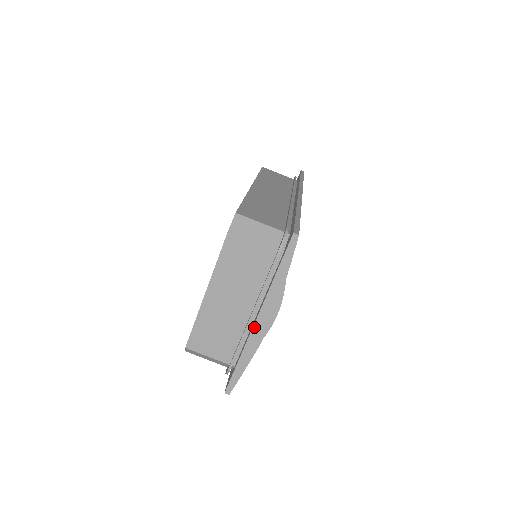
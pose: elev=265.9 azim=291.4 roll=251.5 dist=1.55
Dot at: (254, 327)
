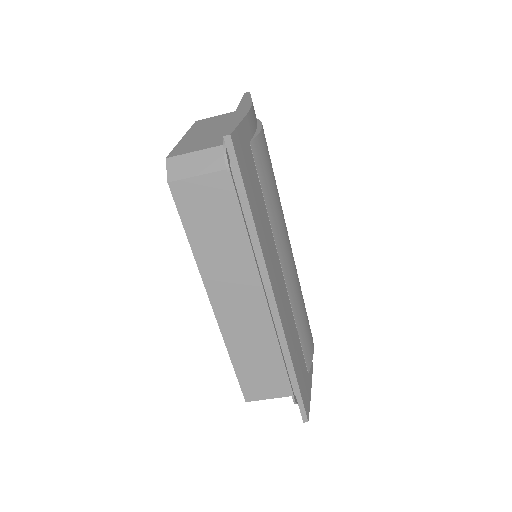
Dot at: occluded
